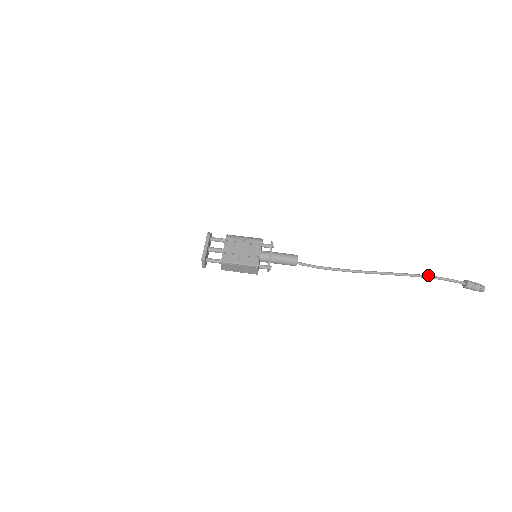
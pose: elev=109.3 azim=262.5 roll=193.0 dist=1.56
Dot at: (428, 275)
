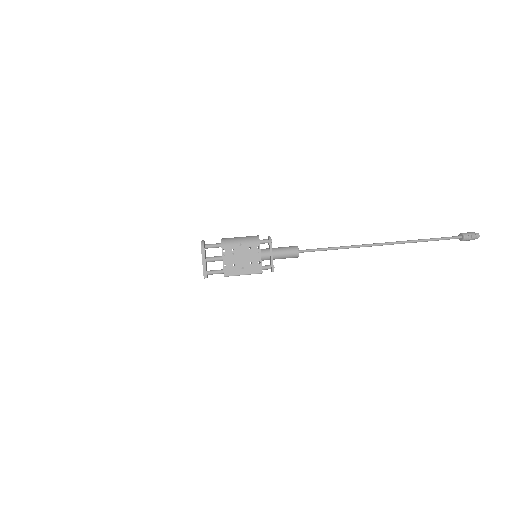
Dot at: (427, 239)
